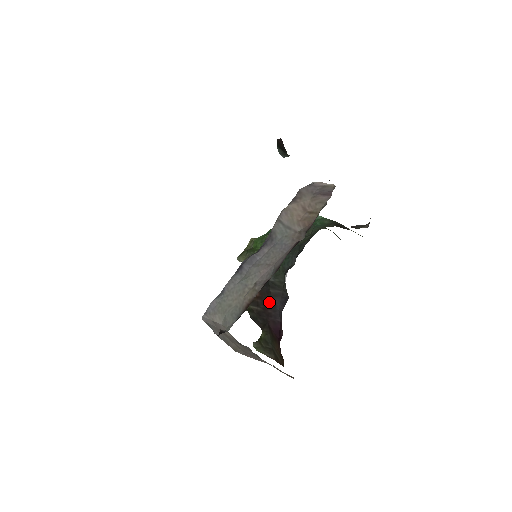
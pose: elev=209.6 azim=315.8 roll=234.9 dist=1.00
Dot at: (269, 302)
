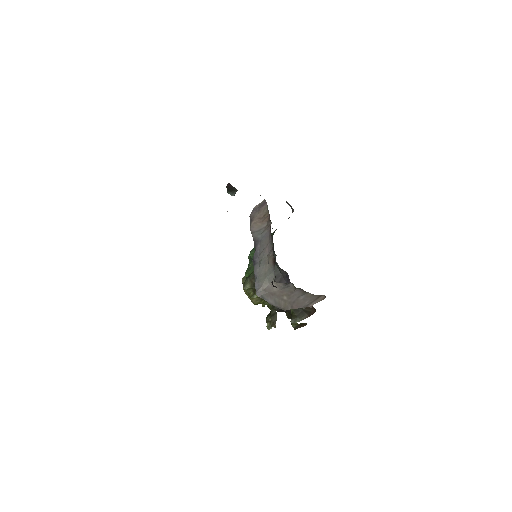
Dot at: occluded
